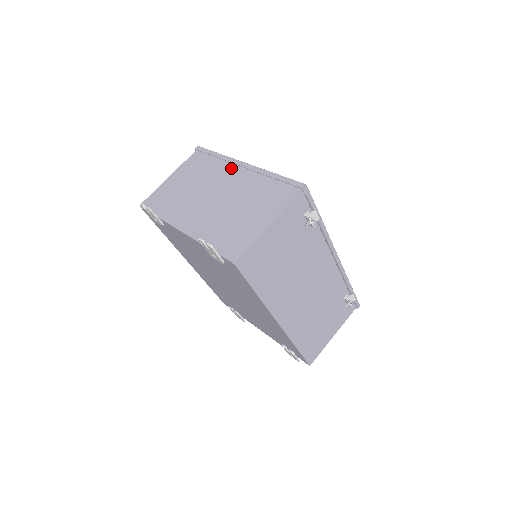
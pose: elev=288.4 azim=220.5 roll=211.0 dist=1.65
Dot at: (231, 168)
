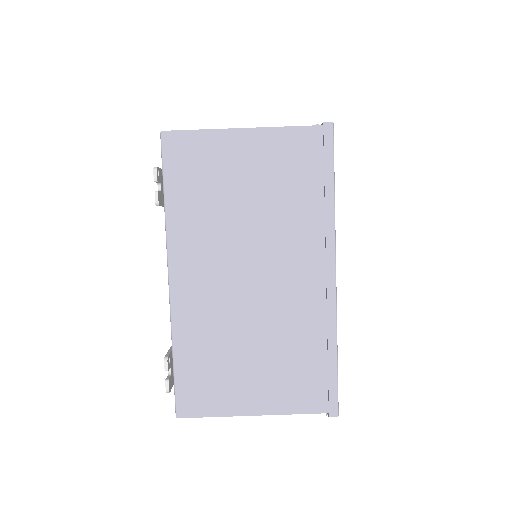
Dot at: (316, 254)
